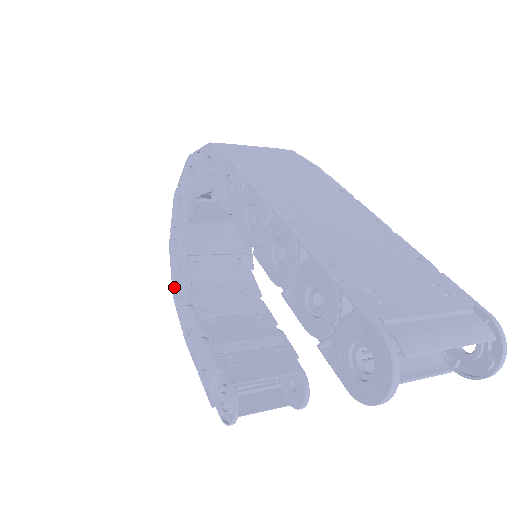
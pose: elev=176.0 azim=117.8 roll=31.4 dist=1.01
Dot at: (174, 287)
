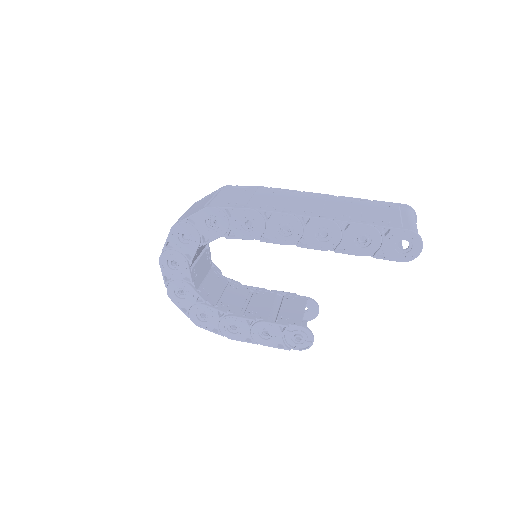
Dot at: (195, 318)
